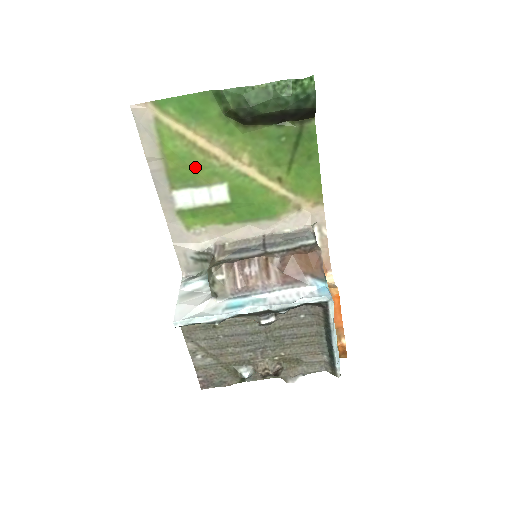
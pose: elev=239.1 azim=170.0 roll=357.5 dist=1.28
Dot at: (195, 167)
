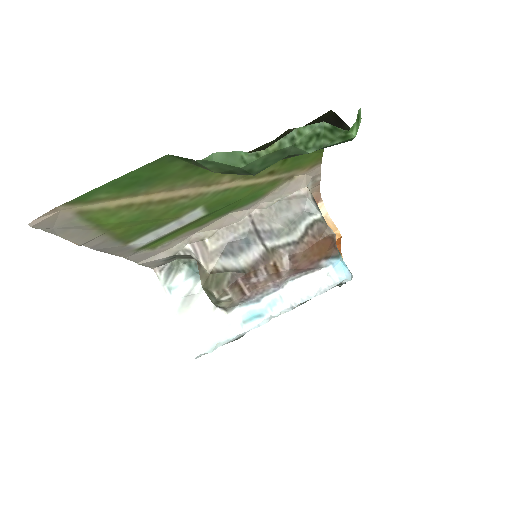
Dot at: (155, 217)
